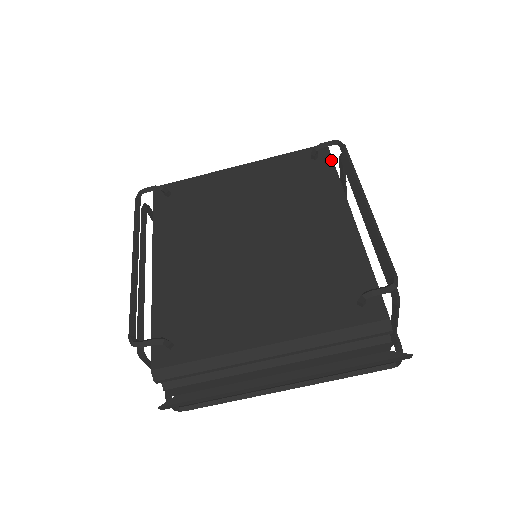
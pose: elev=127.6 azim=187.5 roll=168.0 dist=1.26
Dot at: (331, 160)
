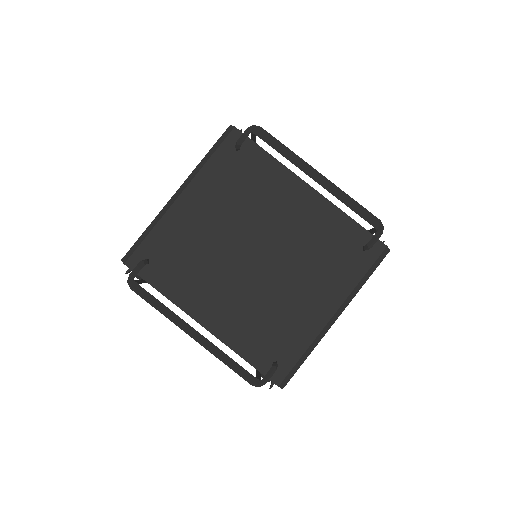
Dot at: (253, 143)
